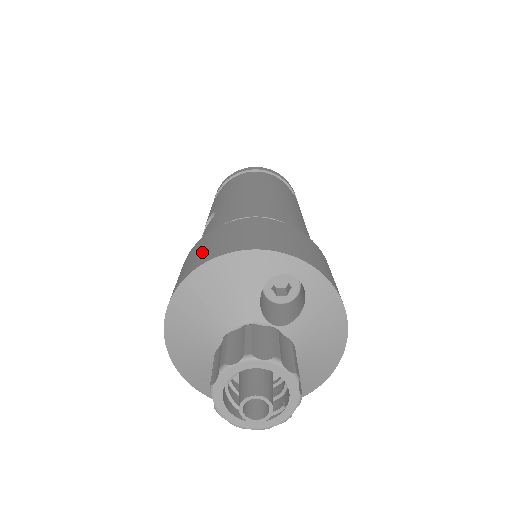
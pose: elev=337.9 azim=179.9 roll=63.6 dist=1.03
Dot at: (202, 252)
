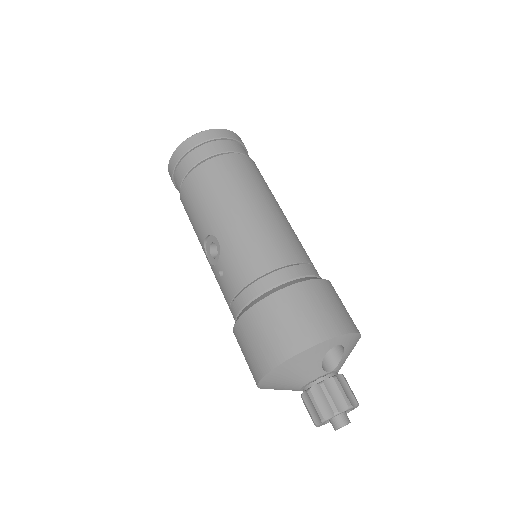
Dot at: (269, 342)
